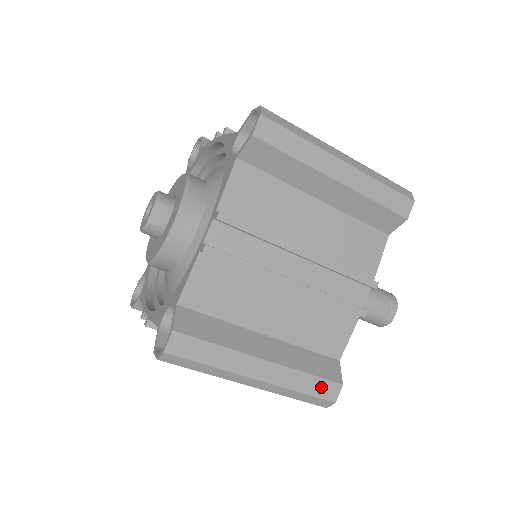
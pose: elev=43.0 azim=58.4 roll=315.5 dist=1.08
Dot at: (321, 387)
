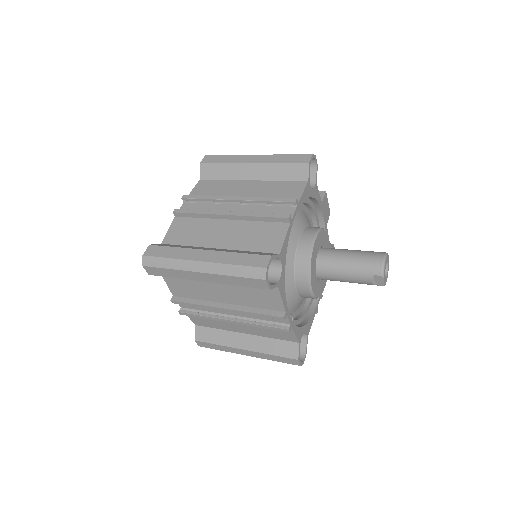
Dot at: (285, 360)
